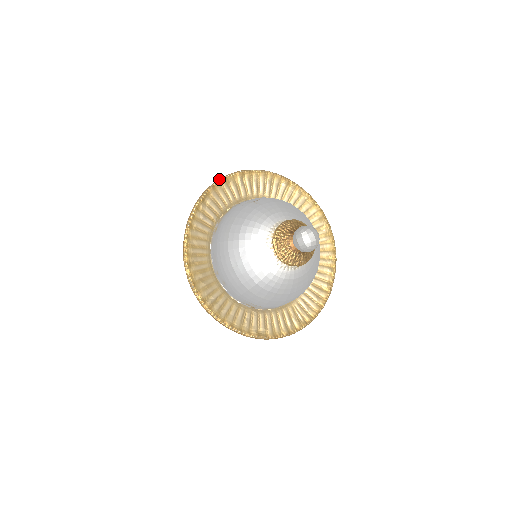
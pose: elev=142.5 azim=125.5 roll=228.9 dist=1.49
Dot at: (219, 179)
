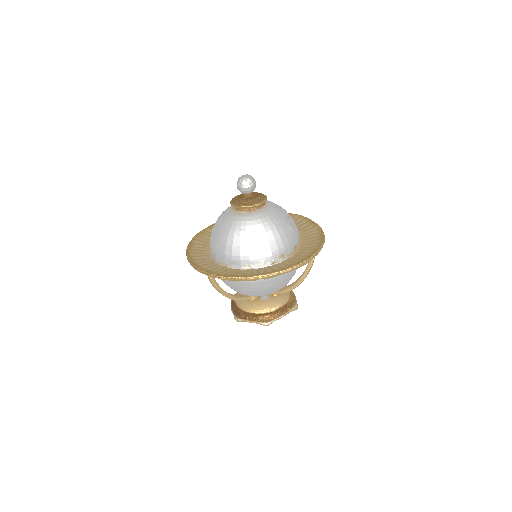
Dot at: occluded
